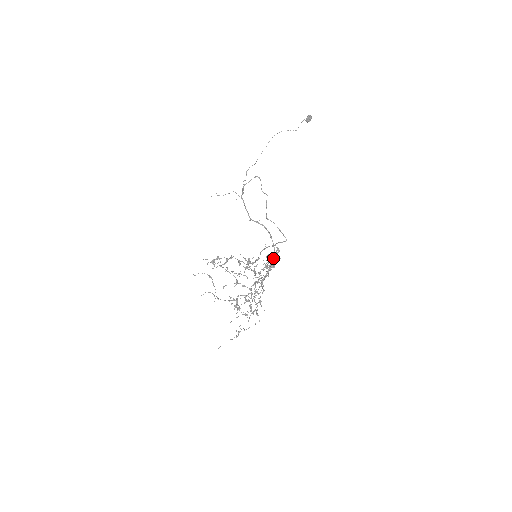
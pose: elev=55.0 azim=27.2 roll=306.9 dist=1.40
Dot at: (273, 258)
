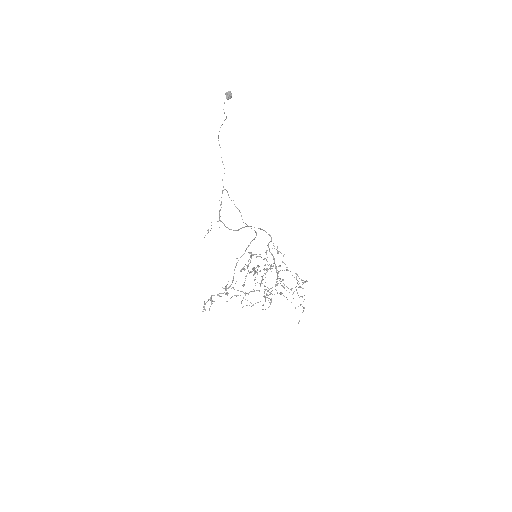
Dot at: occluded
